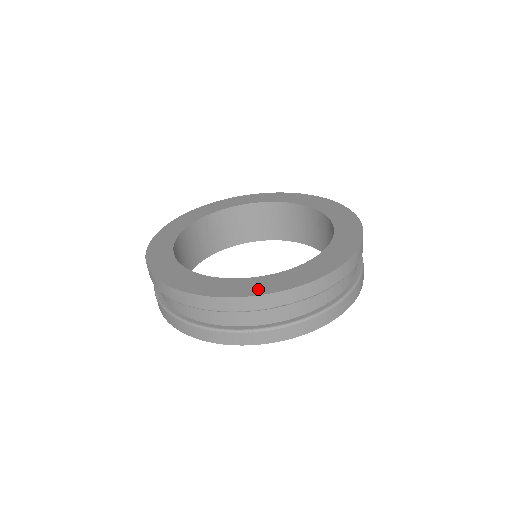
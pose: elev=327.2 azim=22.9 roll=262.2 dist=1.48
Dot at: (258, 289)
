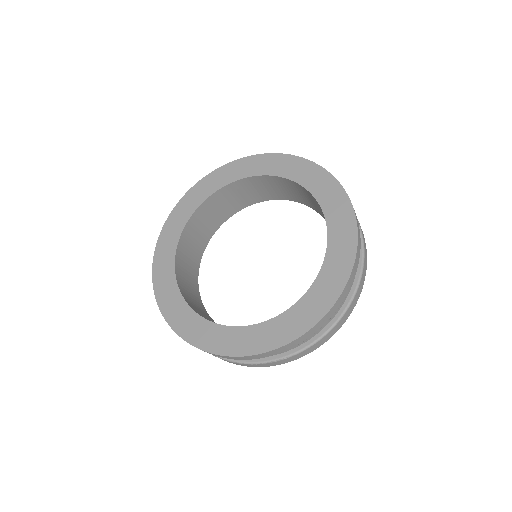
Dot at: (238, 347)
